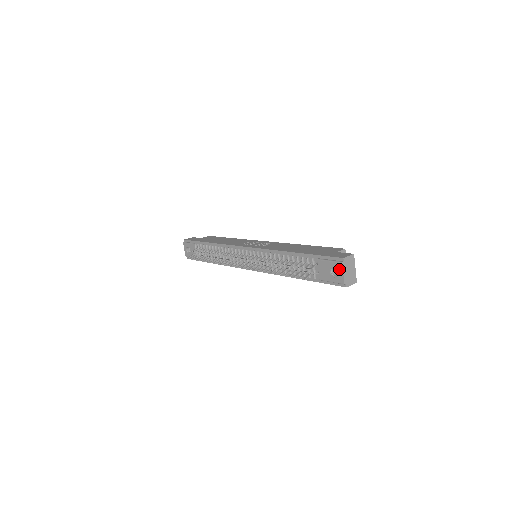
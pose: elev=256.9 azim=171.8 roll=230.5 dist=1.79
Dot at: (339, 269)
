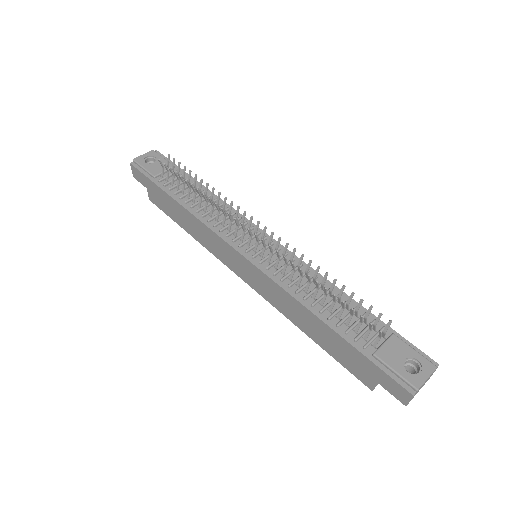
Dot at: (425, 369)
